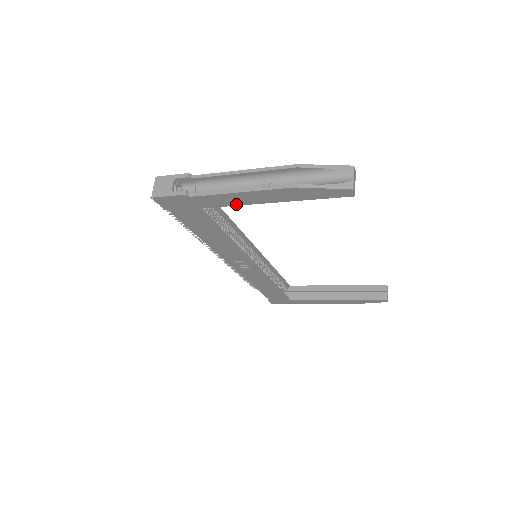
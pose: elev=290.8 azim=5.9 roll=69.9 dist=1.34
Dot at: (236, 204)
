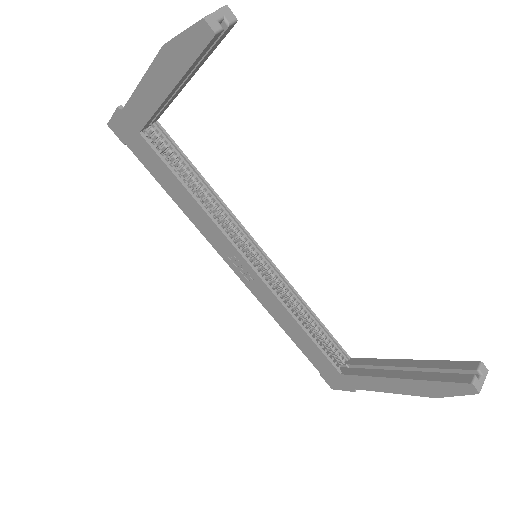
Dot at: (153, 111)
